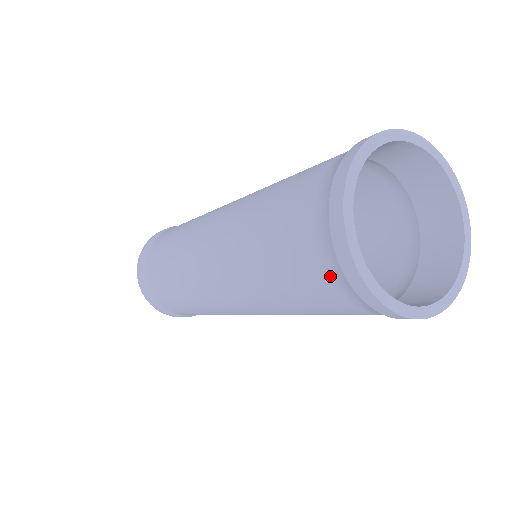
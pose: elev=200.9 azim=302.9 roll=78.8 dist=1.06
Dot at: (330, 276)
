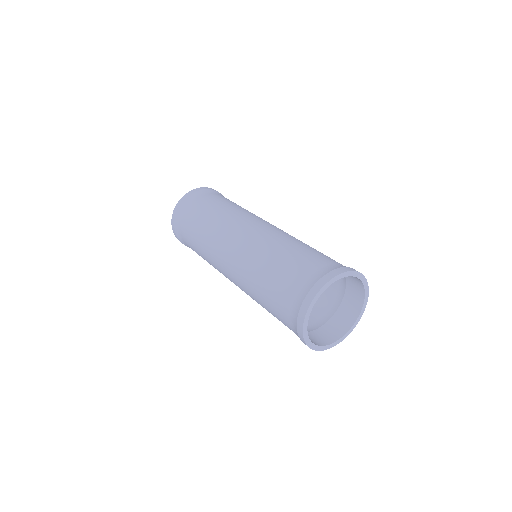
Dot at: (299, 292)
